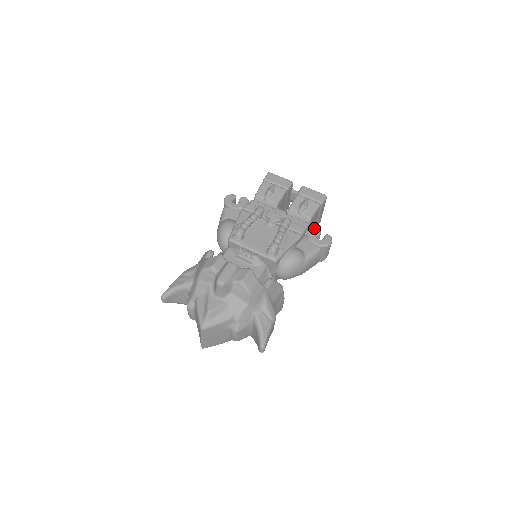
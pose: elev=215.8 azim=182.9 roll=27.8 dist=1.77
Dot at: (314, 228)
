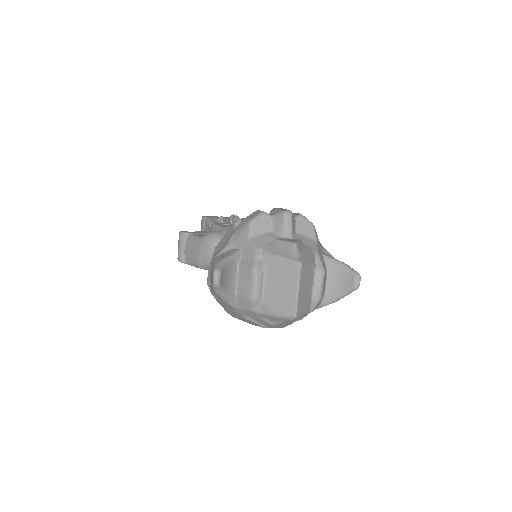
Dot at: occluded
